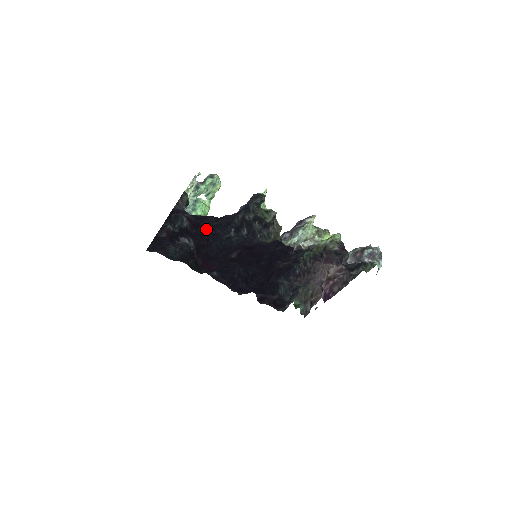
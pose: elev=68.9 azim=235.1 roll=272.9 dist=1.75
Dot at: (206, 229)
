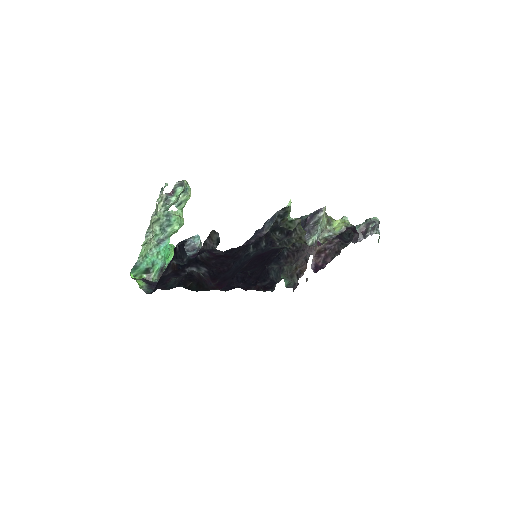
Dot at: (230, 256)
